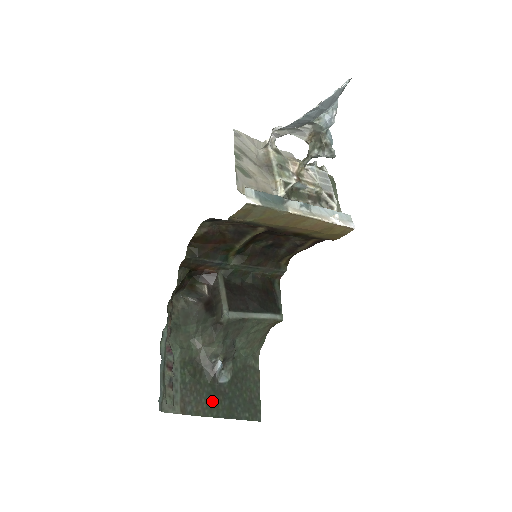
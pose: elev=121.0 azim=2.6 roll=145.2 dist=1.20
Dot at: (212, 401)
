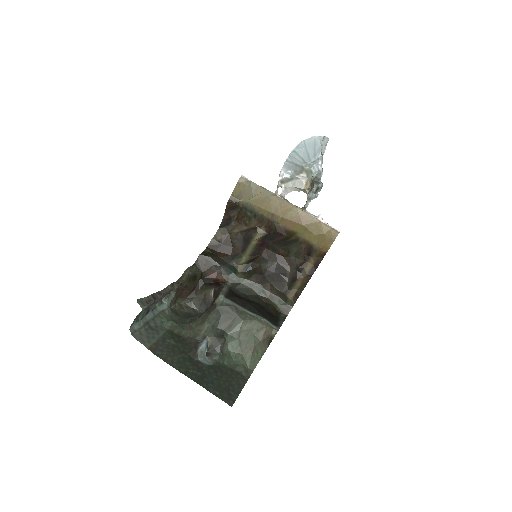
Dot at: (184, 363)
